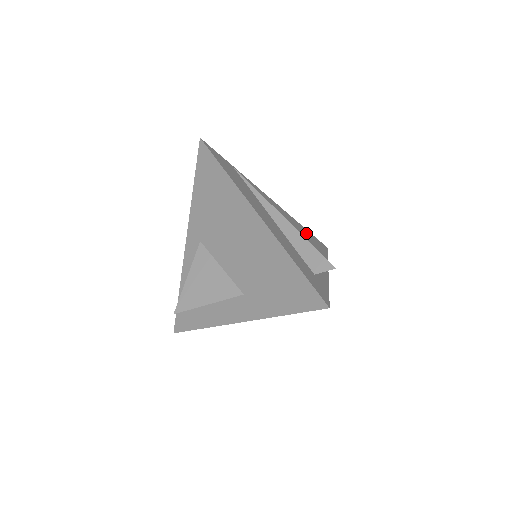
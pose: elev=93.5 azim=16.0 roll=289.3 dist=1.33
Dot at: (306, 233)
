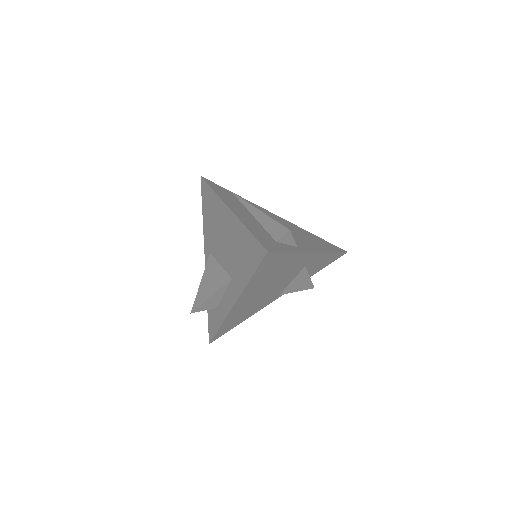
Dot at: (313, 237)
